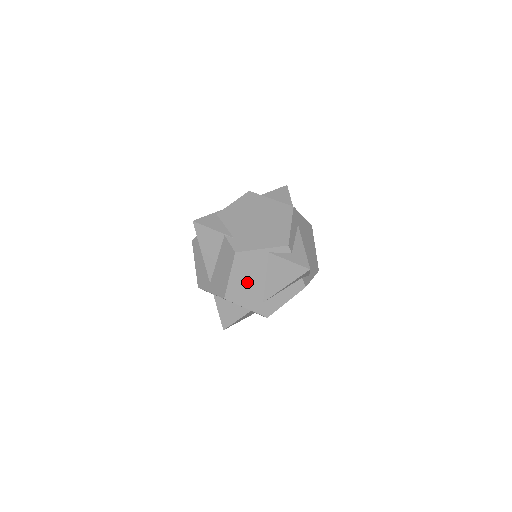
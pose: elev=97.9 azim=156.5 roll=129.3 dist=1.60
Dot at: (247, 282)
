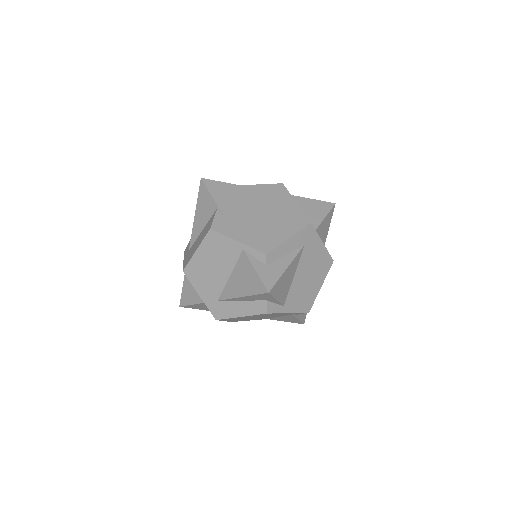
Dot at: (210, 268)
